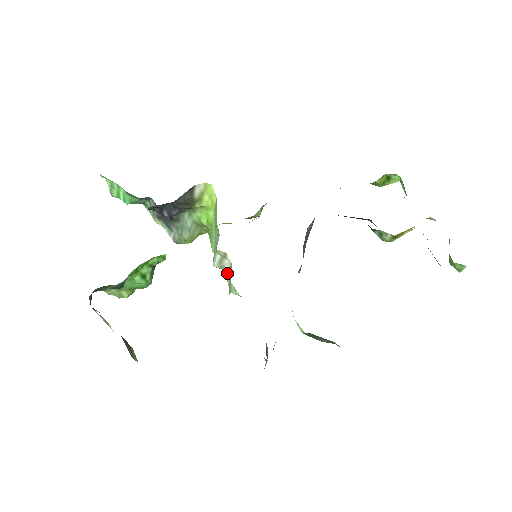
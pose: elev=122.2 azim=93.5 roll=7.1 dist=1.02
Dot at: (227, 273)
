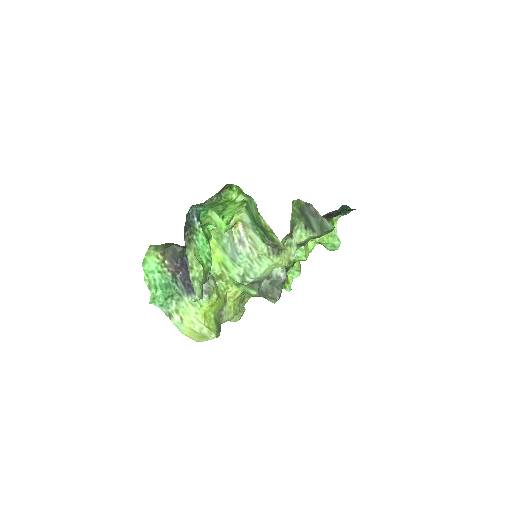
Dot at: (249, 255)
